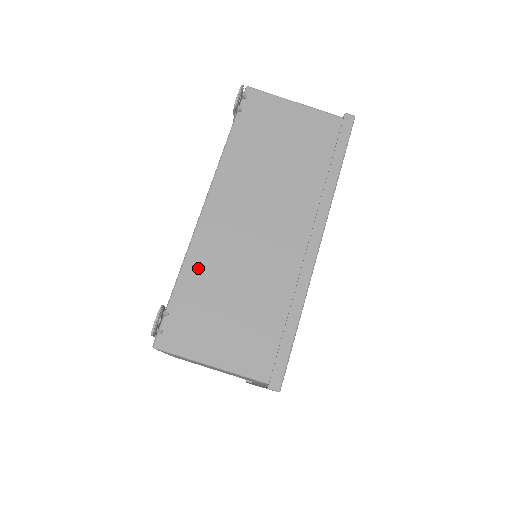
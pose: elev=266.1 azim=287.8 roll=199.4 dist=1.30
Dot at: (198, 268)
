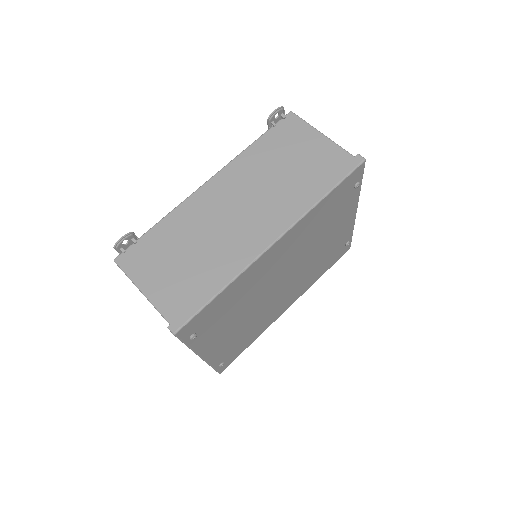
Dot at: (175, 222)
